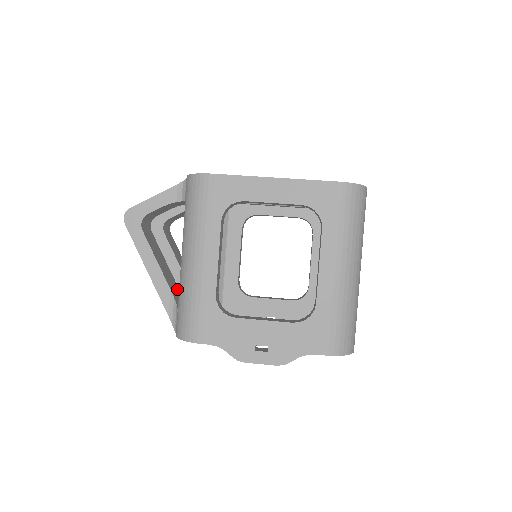
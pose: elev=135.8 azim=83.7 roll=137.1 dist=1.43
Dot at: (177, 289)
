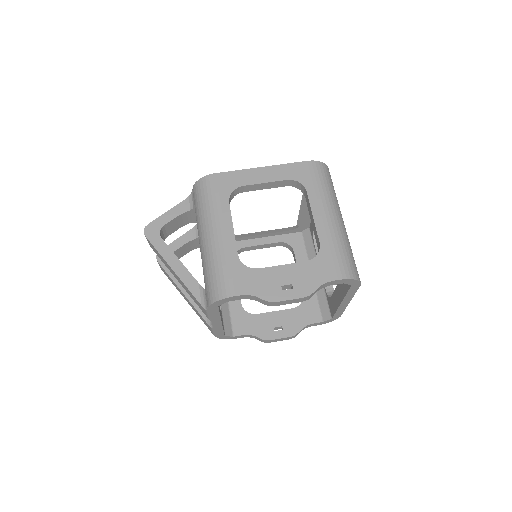
Dot at: occluded
